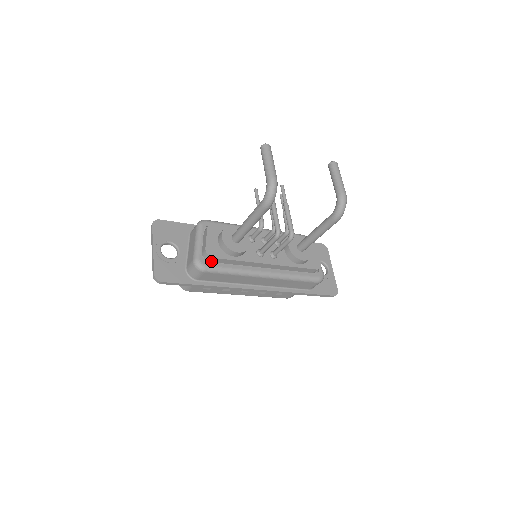
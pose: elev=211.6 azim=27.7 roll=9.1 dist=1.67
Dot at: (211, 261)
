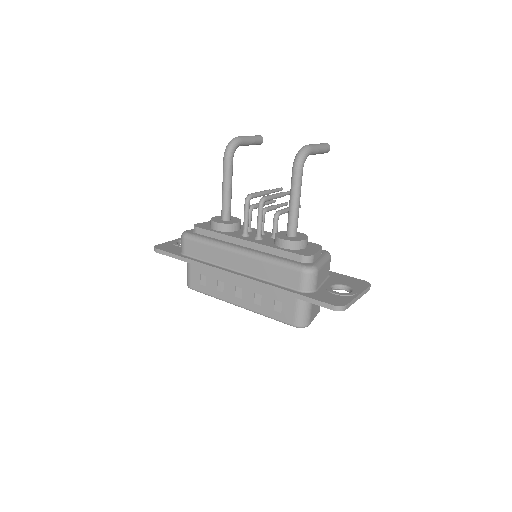
Dot at: occluded
